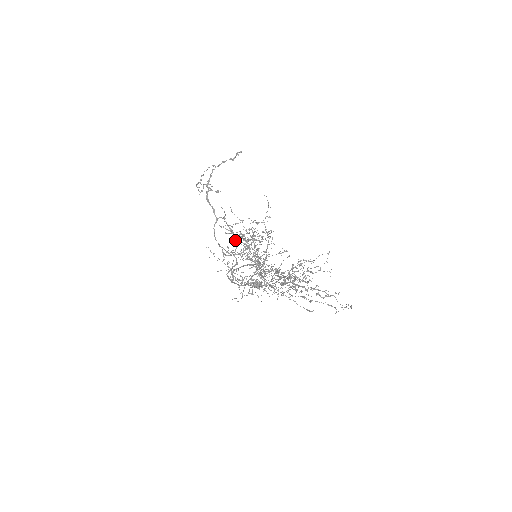
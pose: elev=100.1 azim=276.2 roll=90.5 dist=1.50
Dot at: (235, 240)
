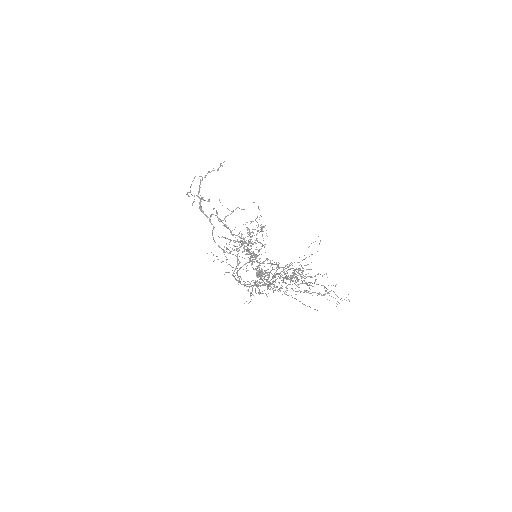
Dot at: (231, 234)
